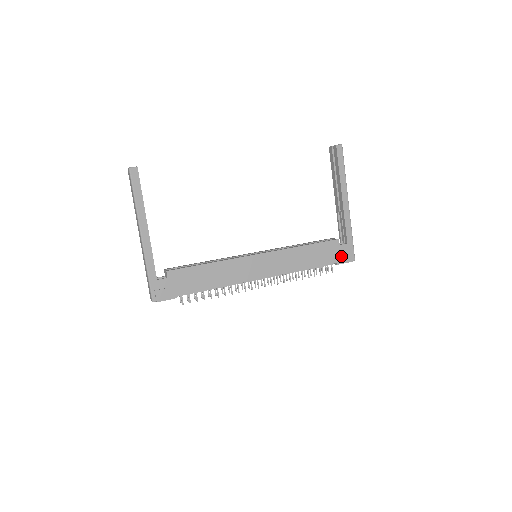
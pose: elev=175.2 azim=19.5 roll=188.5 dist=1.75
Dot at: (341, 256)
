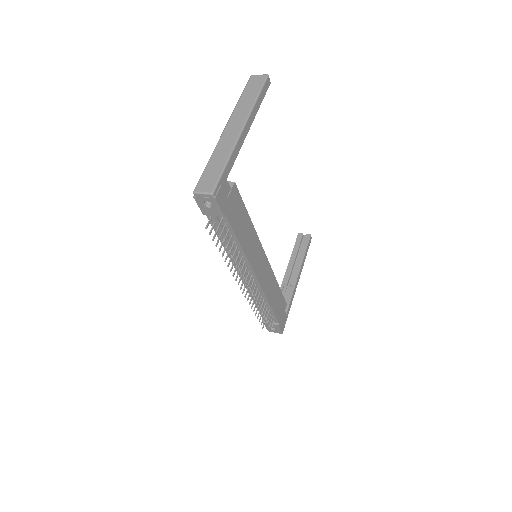
Dot at: (282, 320)
